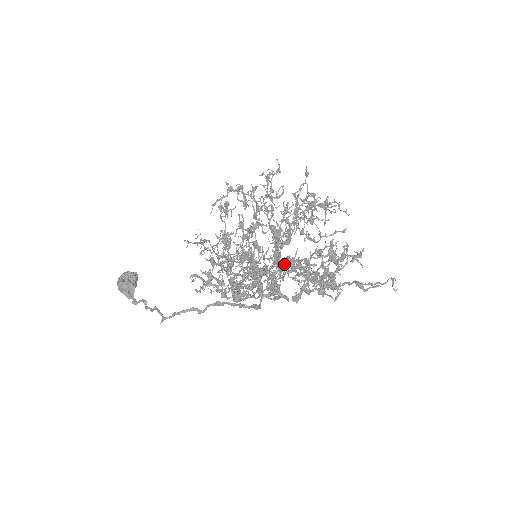
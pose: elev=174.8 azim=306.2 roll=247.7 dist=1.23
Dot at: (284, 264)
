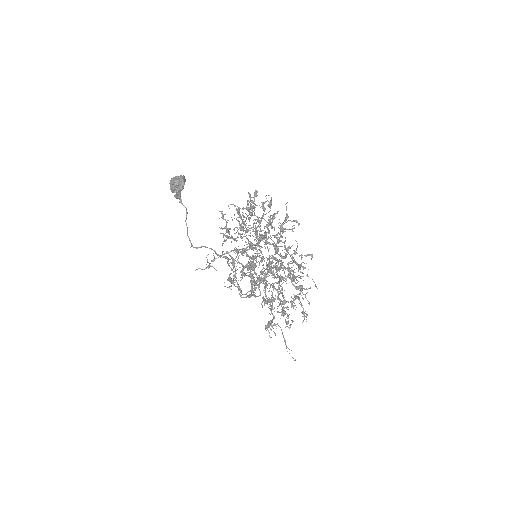
Dot at: (265, 284)
